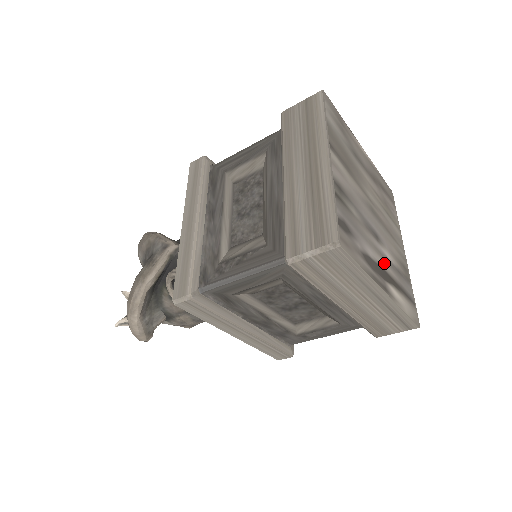
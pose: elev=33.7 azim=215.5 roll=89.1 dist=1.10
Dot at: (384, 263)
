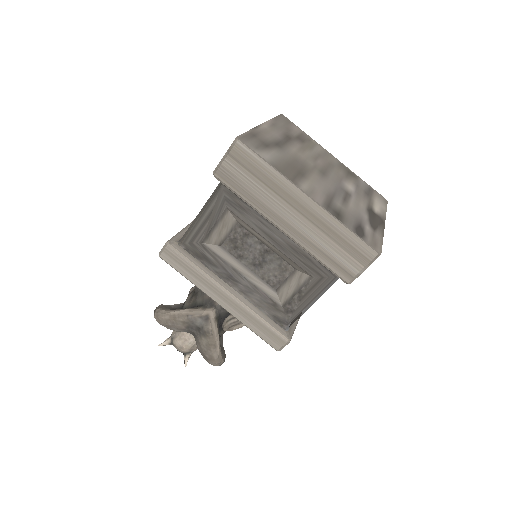
Dot at: (362, 202)
